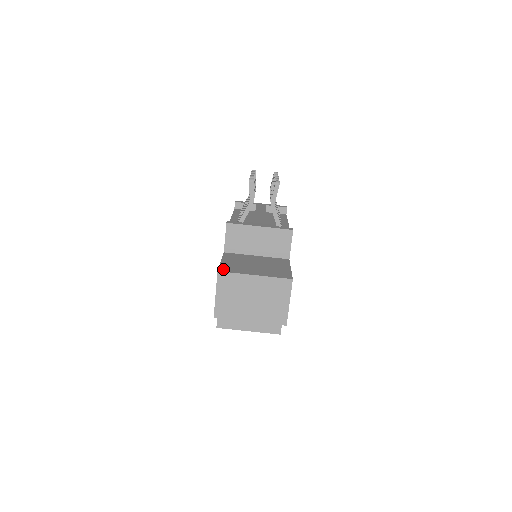
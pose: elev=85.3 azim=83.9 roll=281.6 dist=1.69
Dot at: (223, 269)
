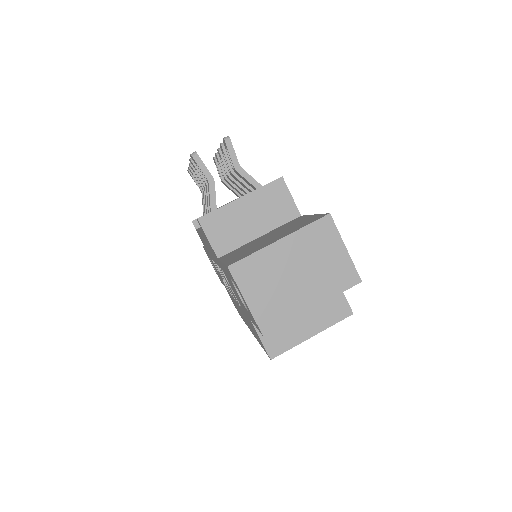
Dot at: (232, 262)
